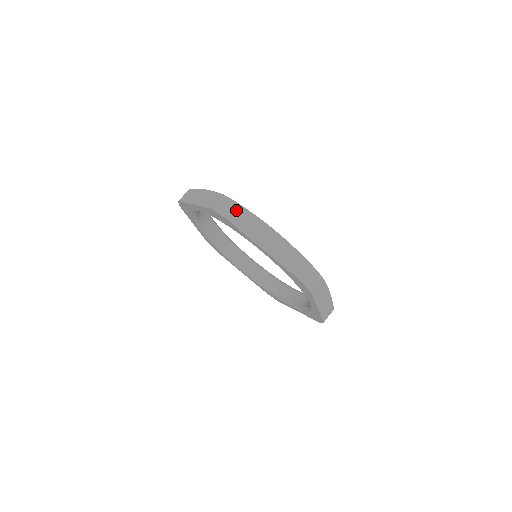
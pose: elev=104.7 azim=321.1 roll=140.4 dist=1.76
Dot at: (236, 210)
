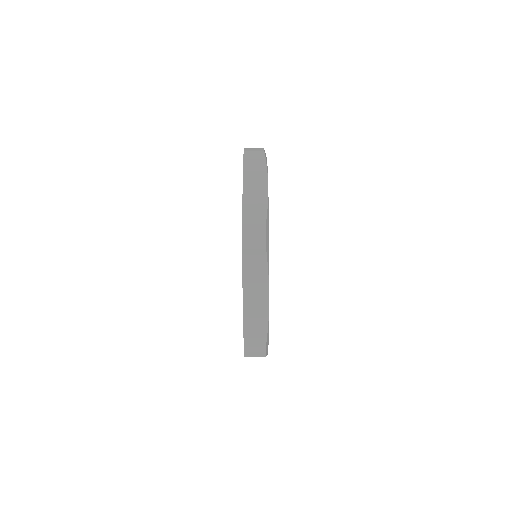
Dot at: (258, 251)
